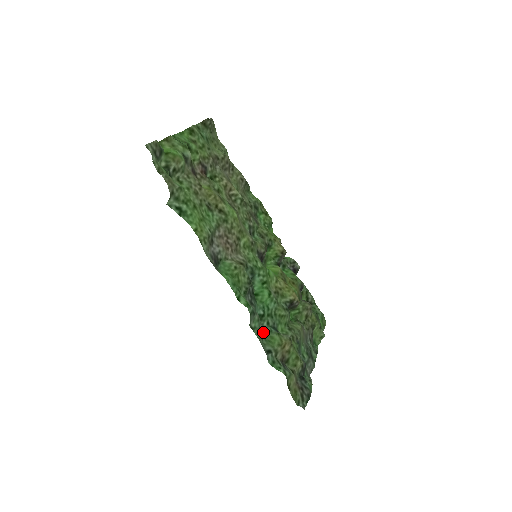
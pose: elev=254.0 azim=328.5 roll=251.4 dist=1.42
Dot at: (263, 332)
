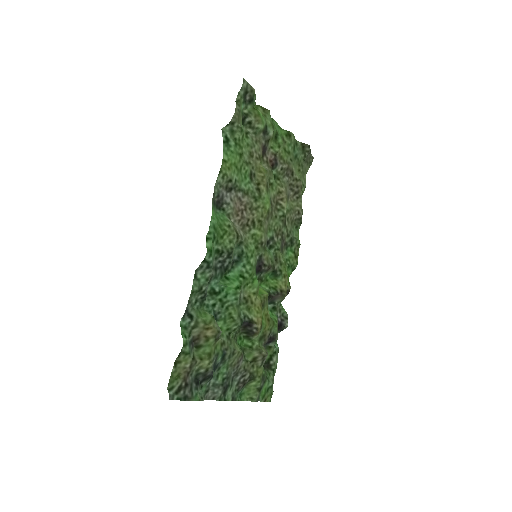
Dot at: (202, 301)
